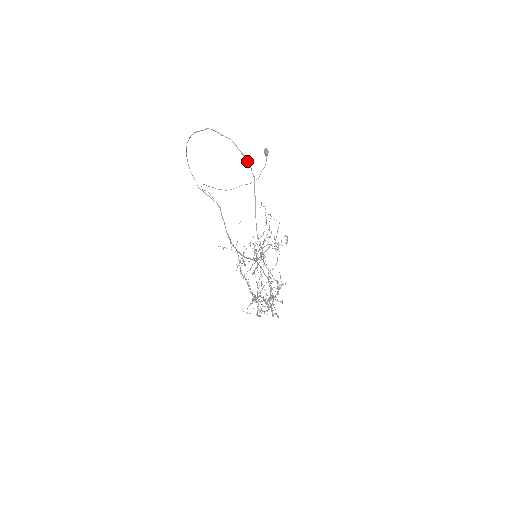
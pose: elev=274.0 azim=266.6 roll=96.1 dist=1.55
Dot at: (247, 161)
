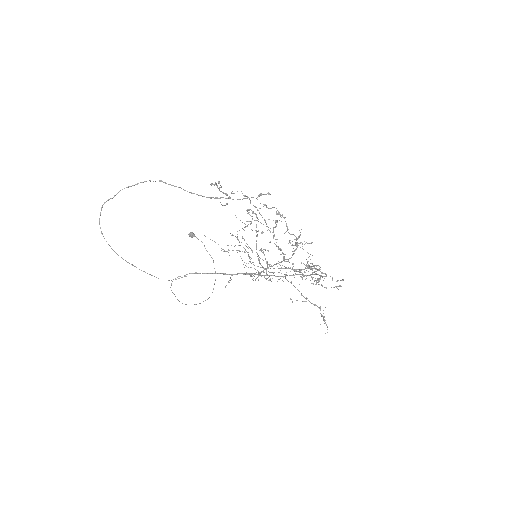
Dot at: occluded
